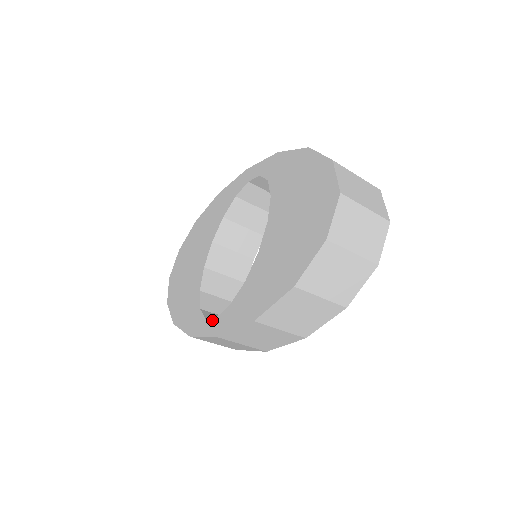
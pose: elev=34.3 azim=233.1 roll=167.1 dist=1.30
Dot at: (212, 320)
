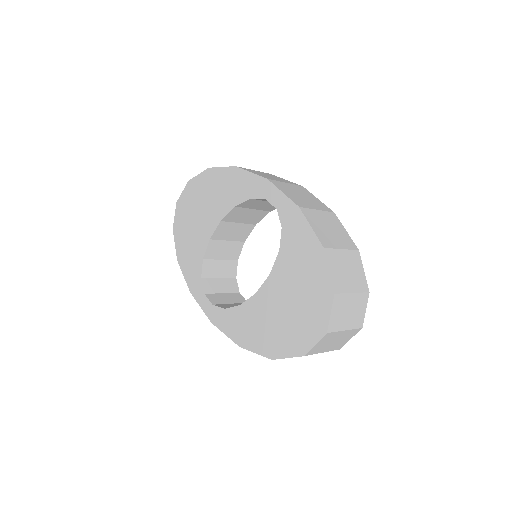
Dot at: (209, 303)
